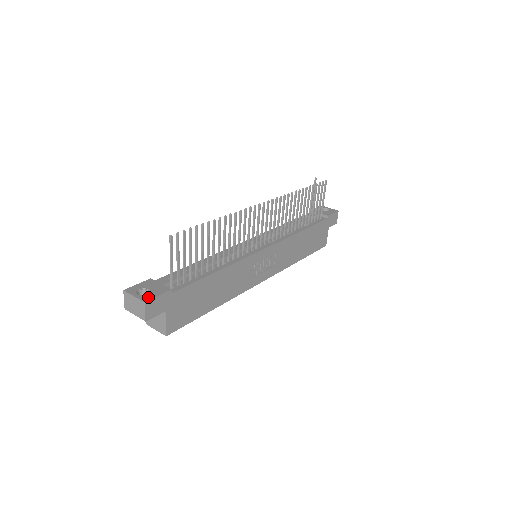
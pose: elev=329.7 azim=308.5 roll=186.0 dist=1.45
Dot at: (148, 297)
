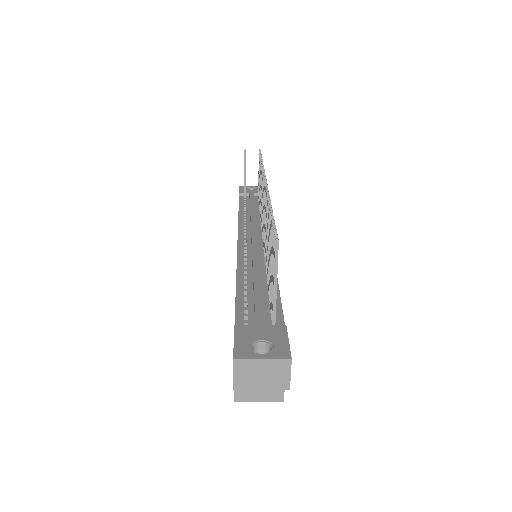
Dot at: (282, 350)
